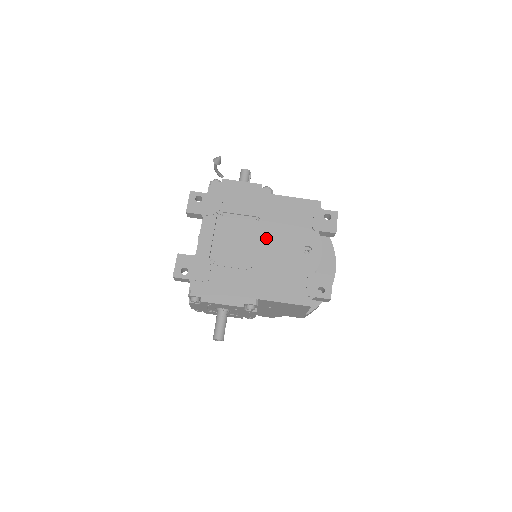
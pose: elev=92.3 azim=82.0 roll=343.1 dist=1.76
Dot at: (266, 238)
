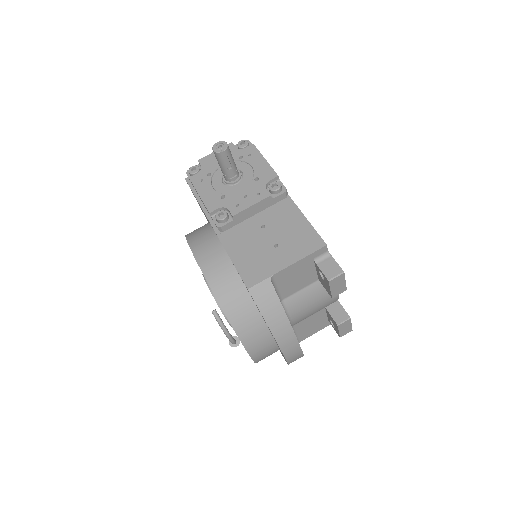
Dot at: occluded
